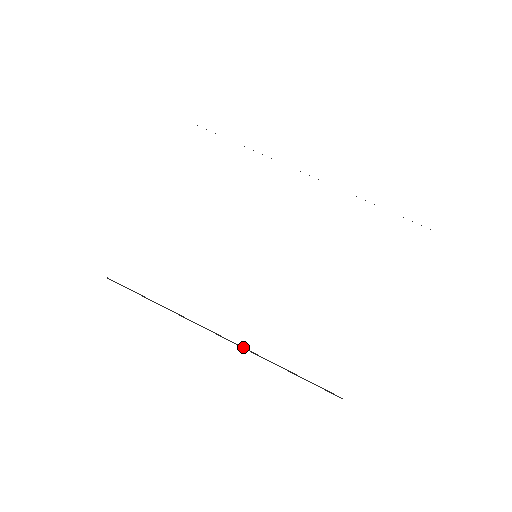
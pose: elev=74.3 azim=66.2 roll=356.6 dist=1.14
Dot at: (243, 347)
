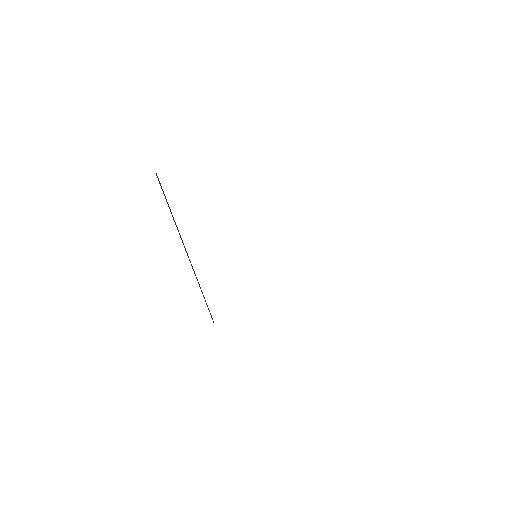
Dot at: occluded
